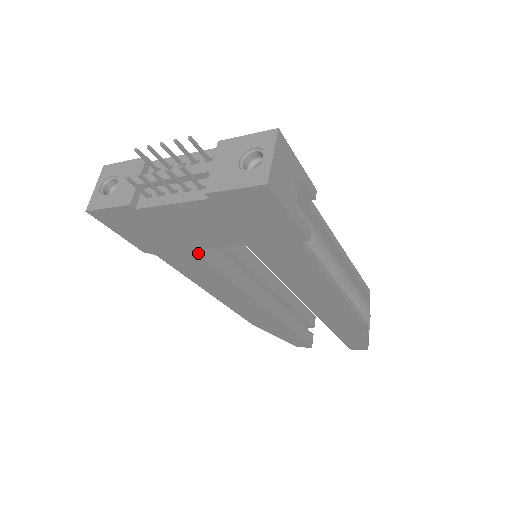
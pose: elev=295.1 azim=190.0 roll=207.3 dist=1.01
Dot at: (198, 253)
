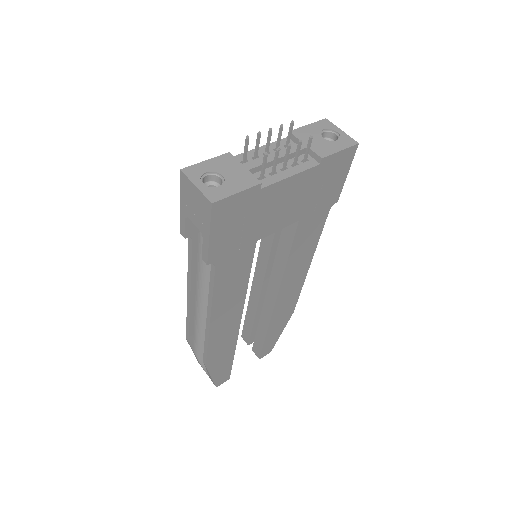
Dot at: (255, 247)
